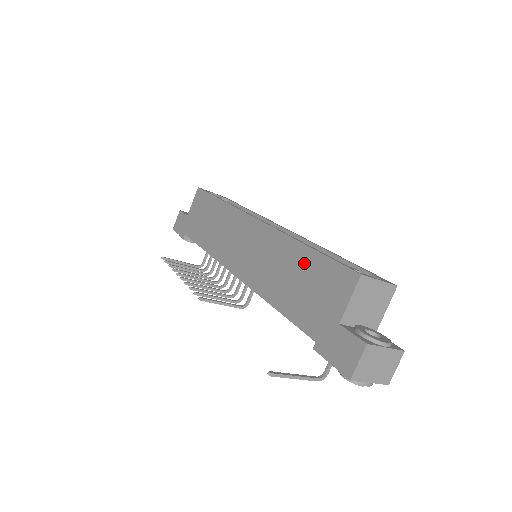
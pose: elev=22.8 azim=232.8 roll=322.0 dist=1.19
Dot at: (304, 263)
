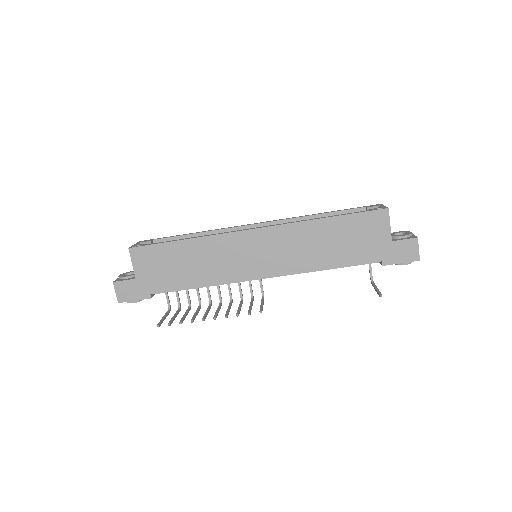
Dot at: (336, 228)
